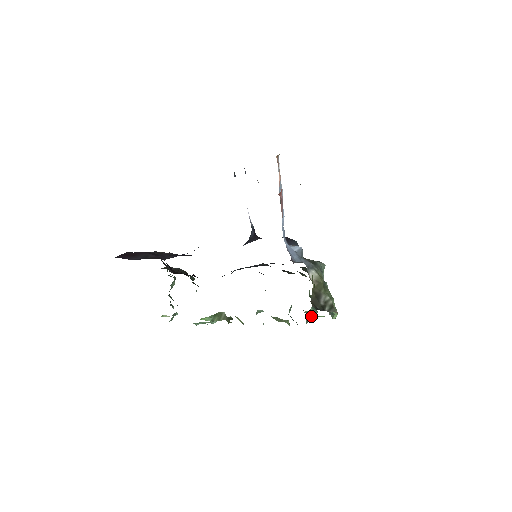
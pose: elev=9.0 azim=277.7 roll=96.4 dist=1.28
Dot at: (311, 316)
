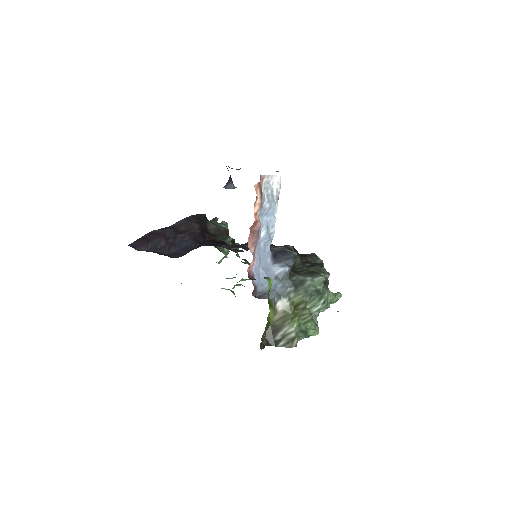
Dot at: occluded
